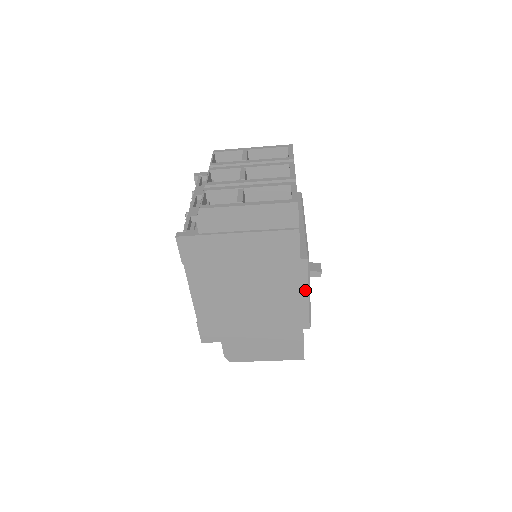
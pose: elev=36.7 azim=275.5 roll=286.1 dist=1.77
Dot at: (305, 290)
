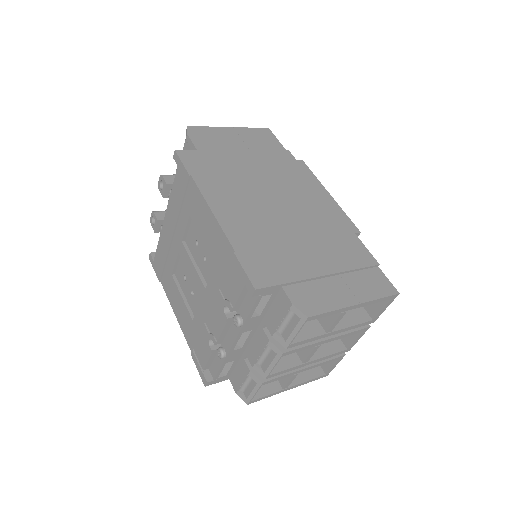
Dot at: occluded
